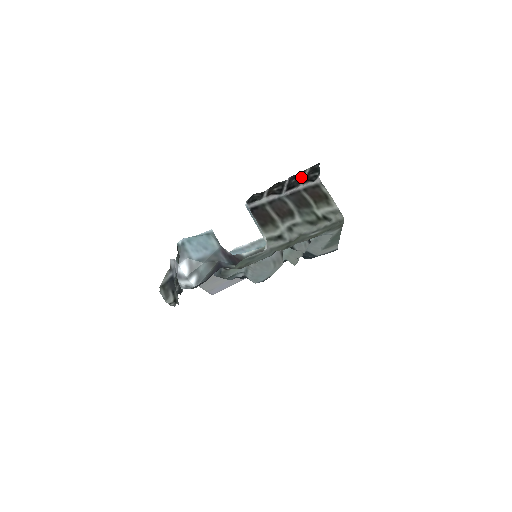
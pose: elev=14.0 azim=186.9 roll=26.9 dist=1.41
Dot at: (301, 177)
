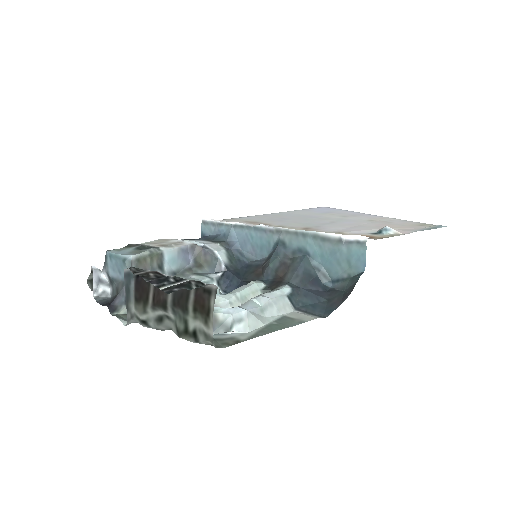
Dot at: (172, 282)
